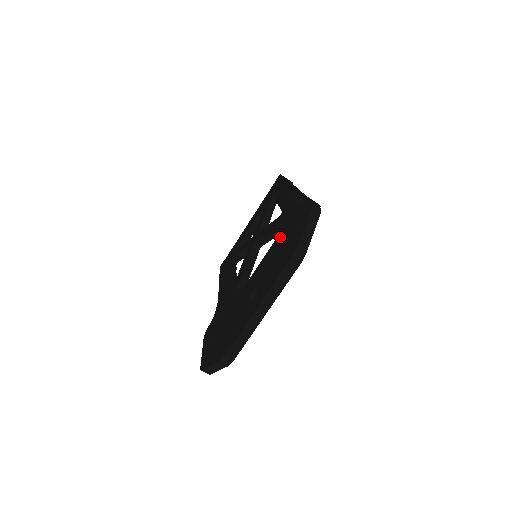
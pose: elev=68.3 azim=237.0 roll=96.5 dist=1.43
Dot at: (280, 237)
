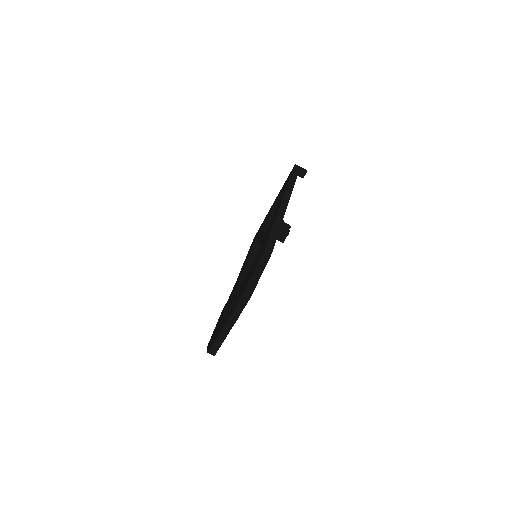
Dot at: (254, 261)
